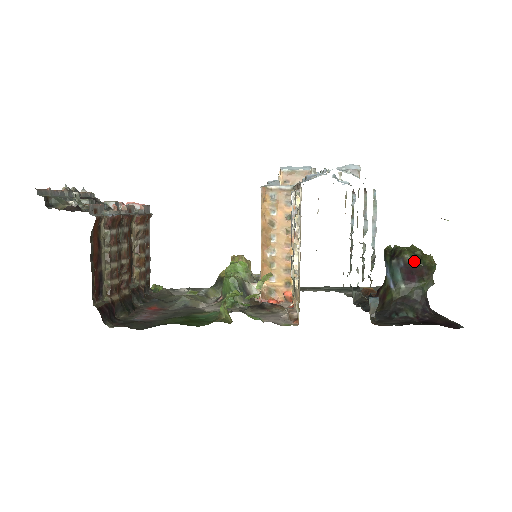
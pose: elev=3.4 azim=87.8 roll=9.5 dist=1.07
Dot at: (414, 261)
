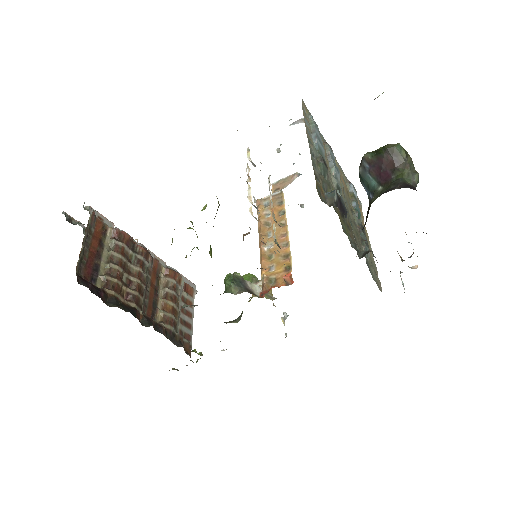
Dot at: (375, 154)
